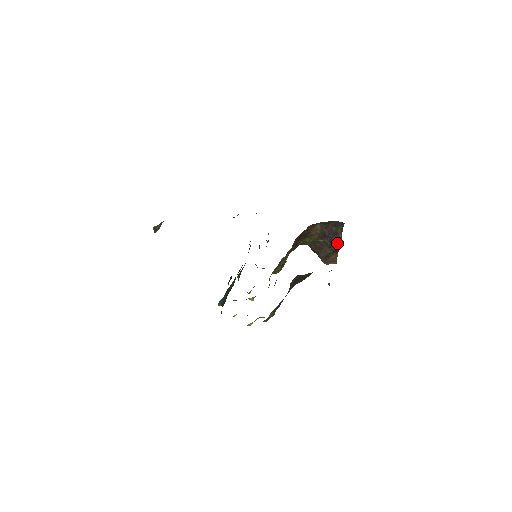
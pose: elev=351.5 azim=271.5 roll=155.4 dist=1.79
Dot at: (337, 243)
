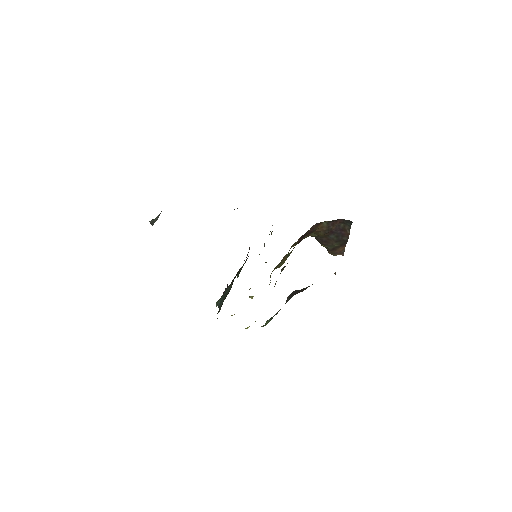
Dot at: (345, 238)
